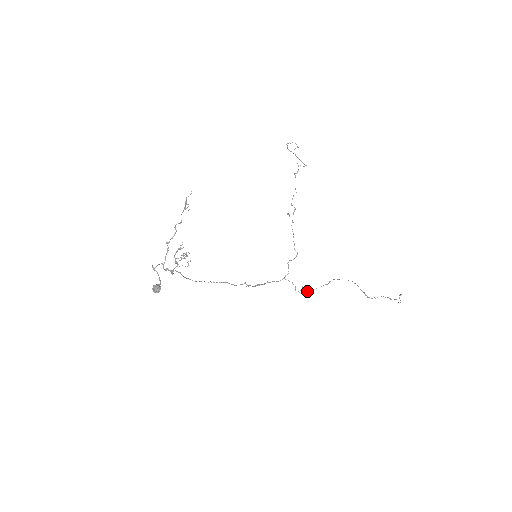
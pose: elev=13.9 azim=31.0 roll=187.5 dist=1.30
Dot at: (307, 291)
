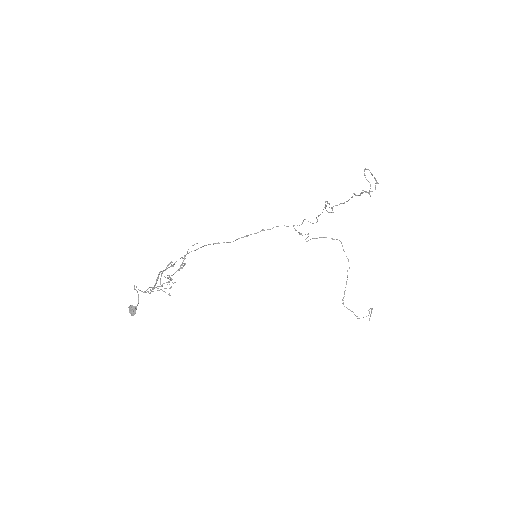
Dot at: occluded
